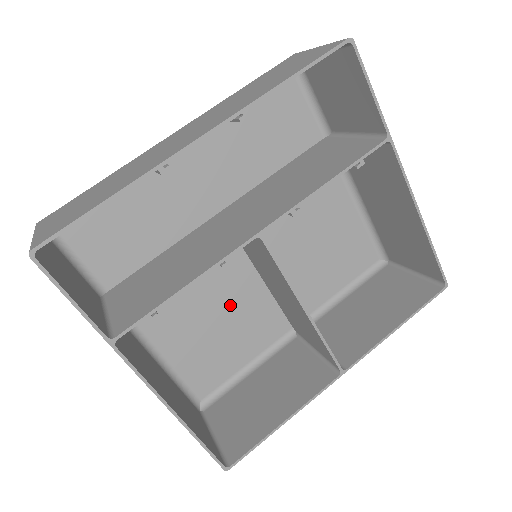
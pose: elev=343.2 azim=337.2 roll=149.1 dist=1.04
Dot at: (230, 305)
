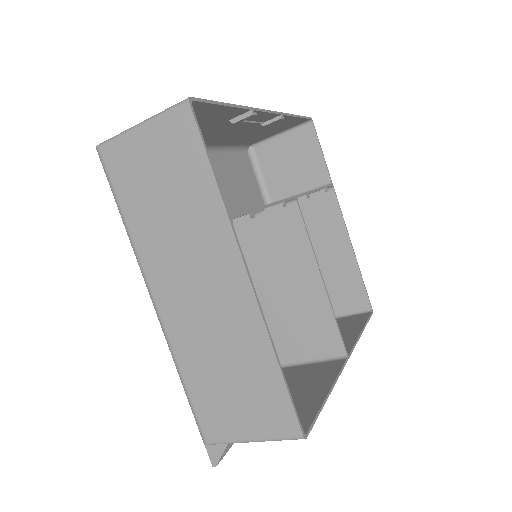
Dot at: occluded
